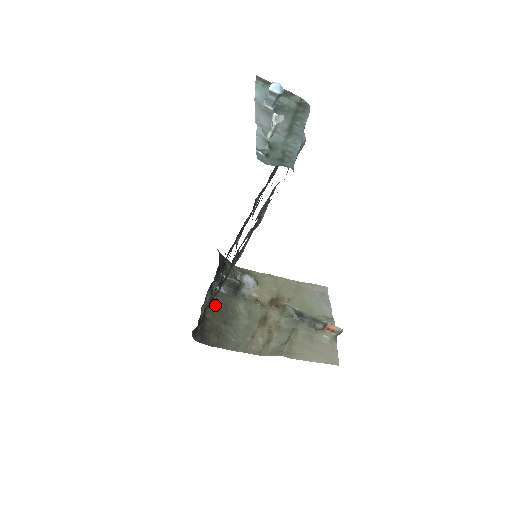
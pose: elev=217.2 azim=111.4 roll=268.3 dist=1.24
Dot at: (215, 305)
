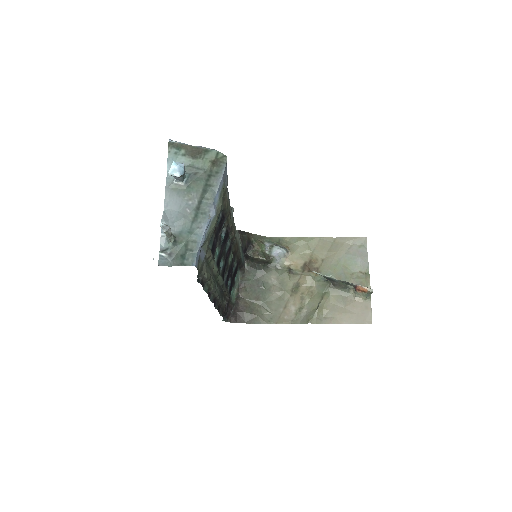
Dot at: (247, 283)
